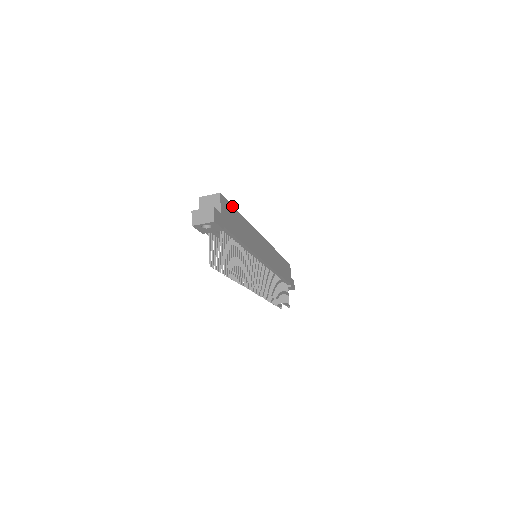
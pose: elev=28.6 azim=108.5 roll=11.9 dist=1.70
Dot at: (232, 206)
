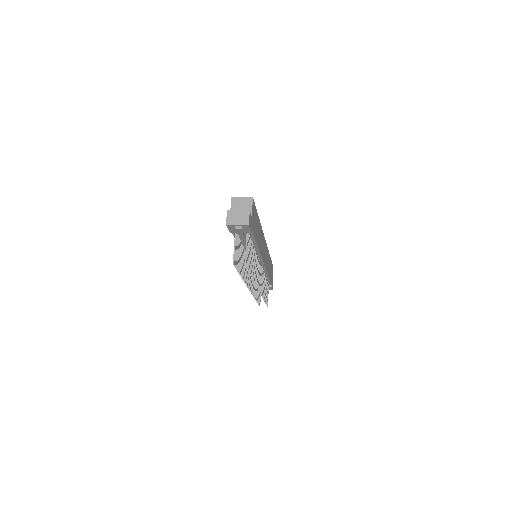
Dot at: (256, 210)
